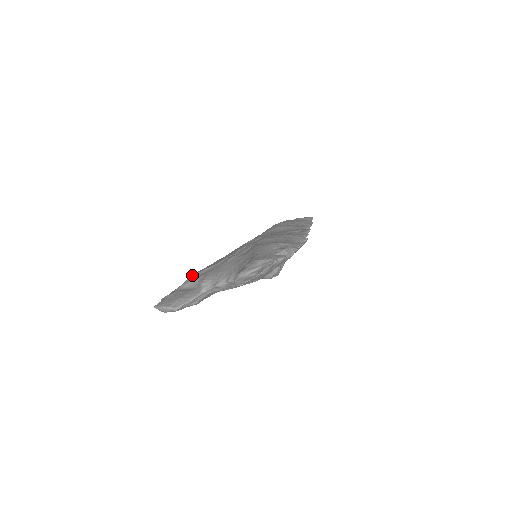
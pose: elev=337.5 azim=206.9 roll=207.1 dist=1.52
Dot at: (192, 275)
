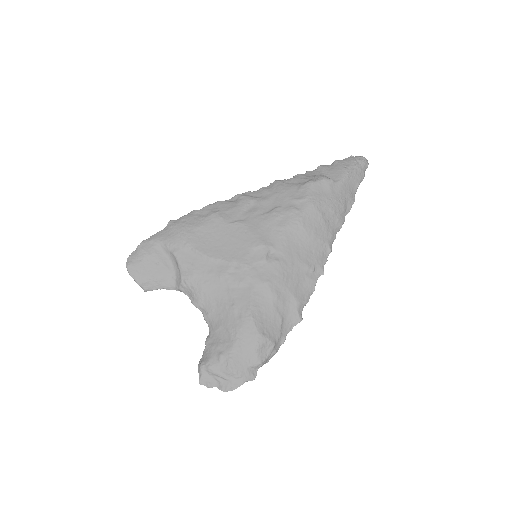
Dot at: (180, 239)
